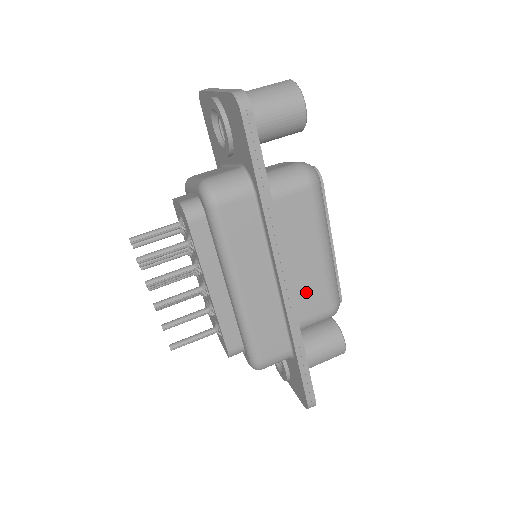
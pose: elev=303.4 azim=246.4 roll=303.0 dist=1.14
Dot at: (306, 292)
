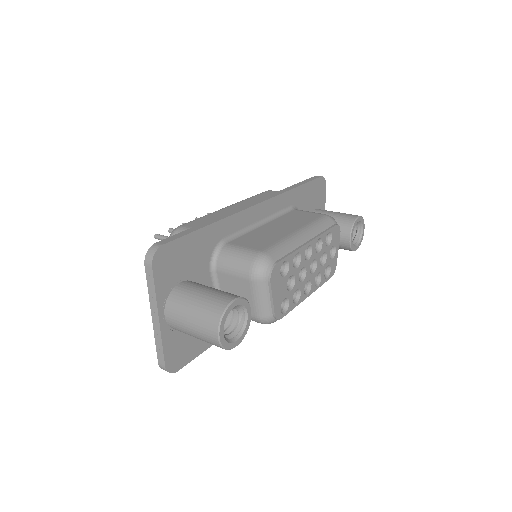
Dot at: (259, 237)
